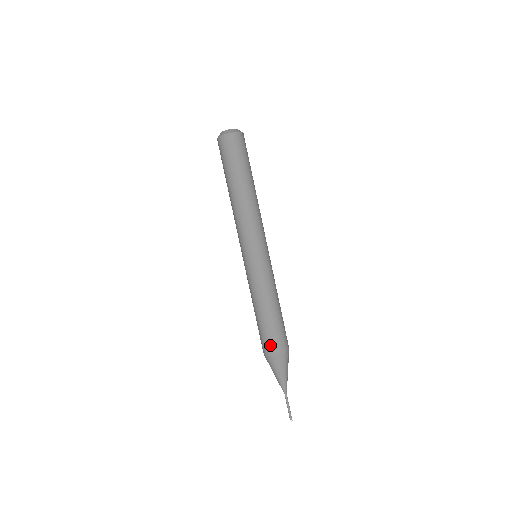
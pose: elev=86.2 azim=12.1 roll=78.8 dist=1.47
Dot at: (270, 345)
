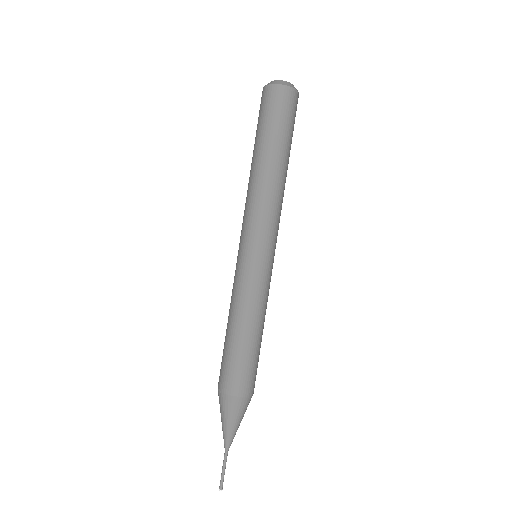
Dot at: (239, 381)
